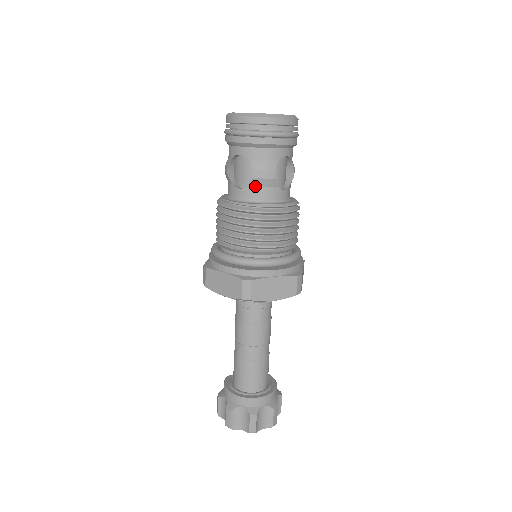
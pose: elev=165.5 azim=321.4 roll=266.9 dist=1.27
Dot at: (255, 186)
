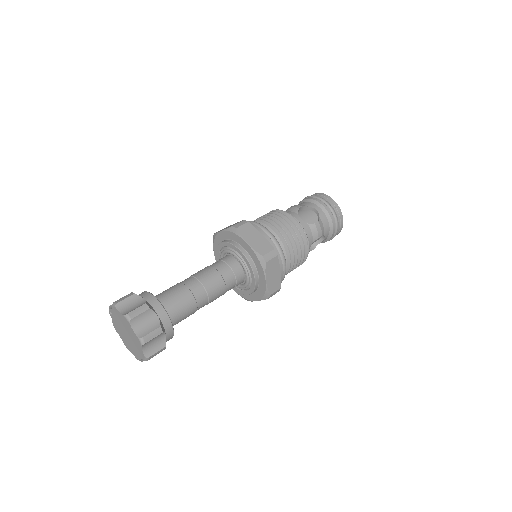
Dot at: (310, 228)
